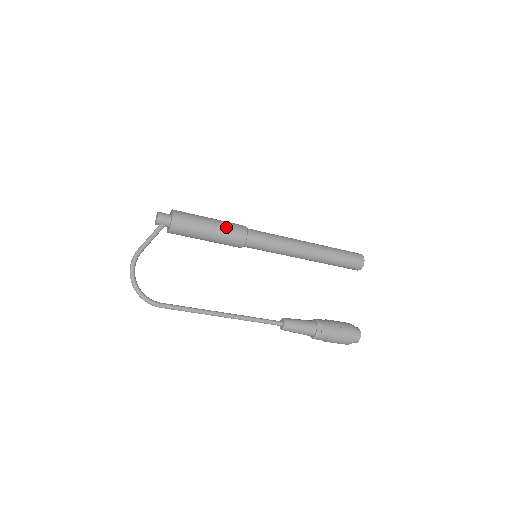
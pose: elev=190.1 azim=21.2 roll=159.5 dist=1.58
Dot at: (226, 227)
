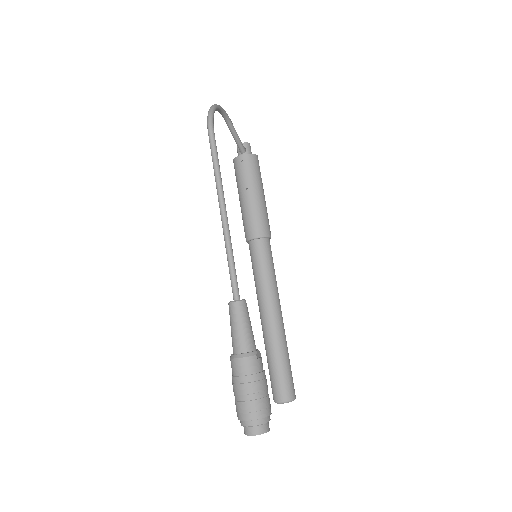
Dot at: (267, 213)
